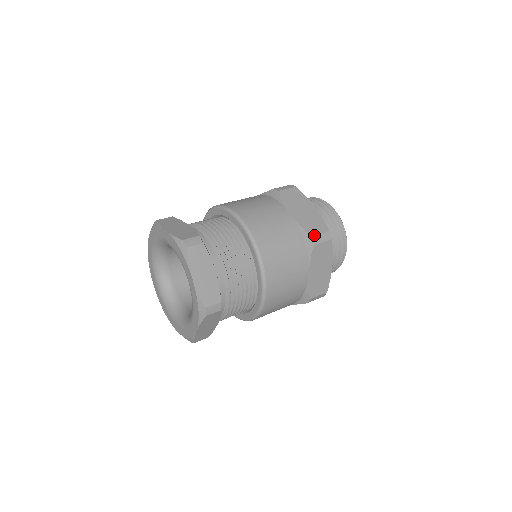
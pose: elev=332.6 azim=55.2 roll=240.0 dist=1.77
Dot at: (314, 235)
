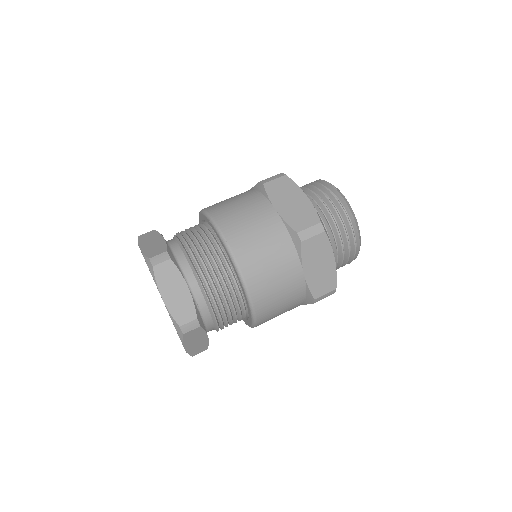
Dot at: (318, 297)
